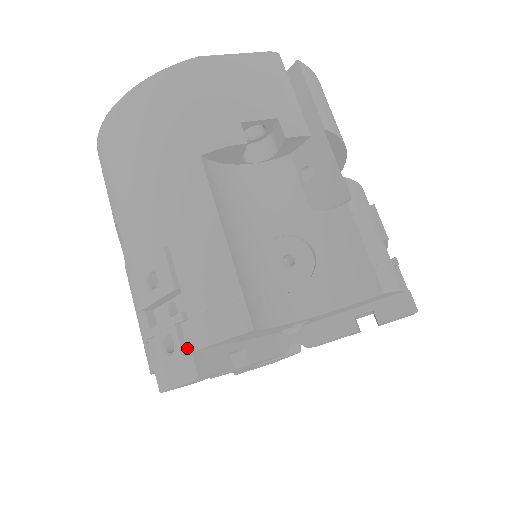
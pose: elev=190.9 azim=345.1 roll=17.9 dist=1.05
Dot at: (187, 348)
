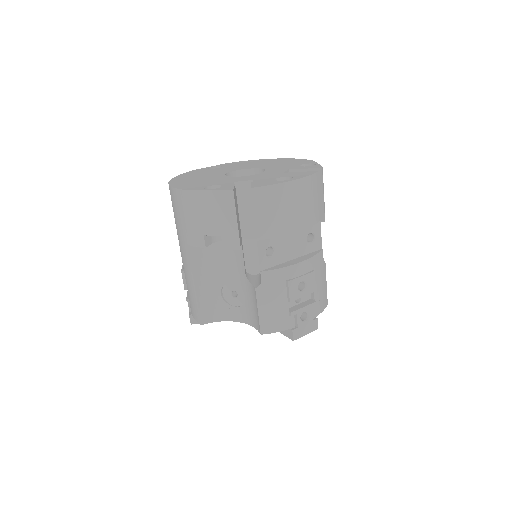
Dot at: occluded
